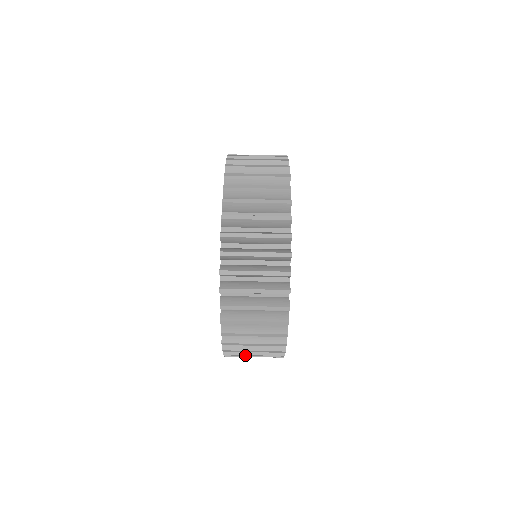
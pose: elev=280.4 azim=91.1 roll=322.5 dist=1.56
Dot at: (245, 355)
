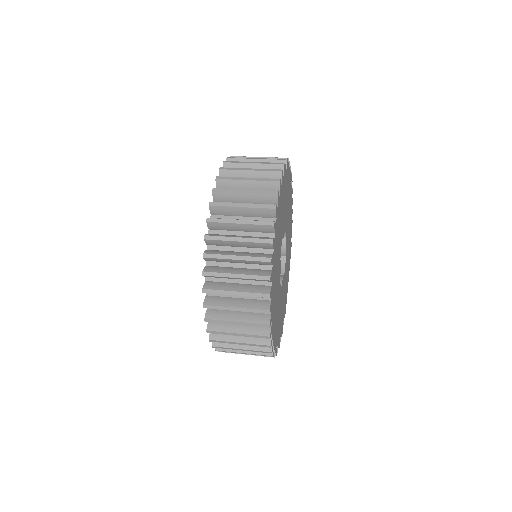
Dot at: (231, 342)
